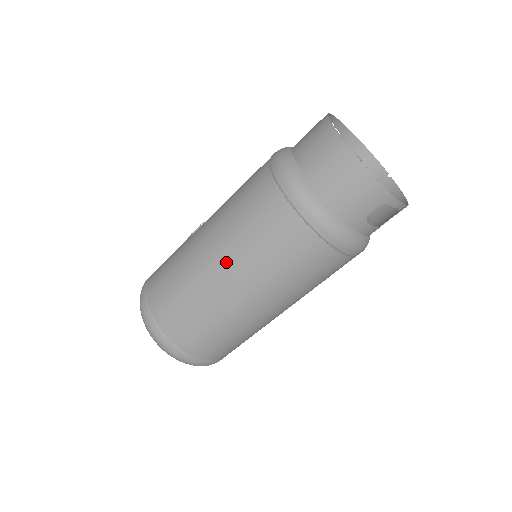
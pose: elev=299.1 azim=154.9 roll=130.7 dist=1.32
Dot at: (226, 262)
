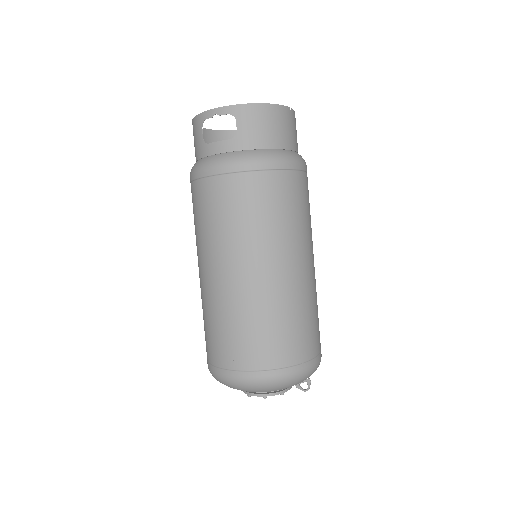
Dot at: occluded
